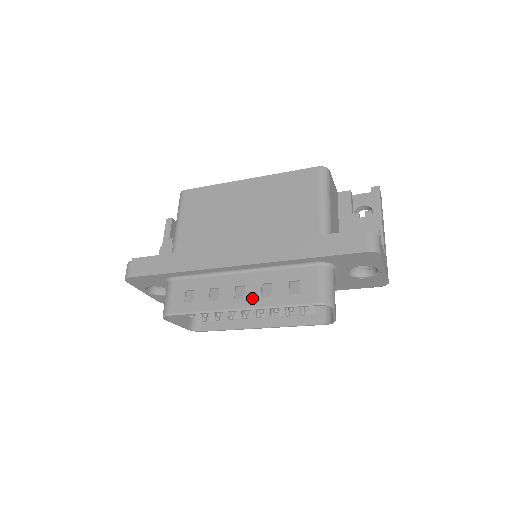
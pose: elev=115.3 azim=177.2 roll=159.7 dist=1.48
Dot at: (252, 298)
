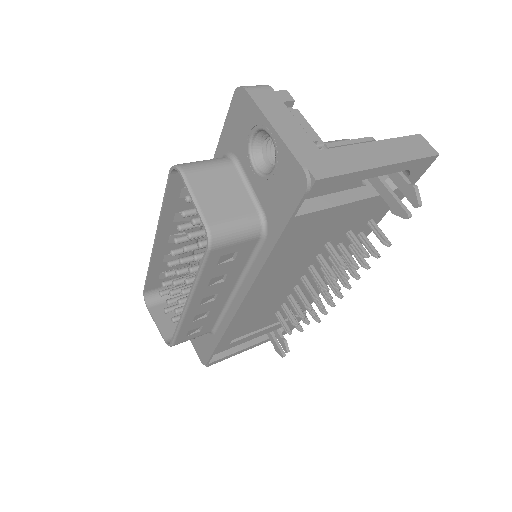
Dot at: (169, 226)
